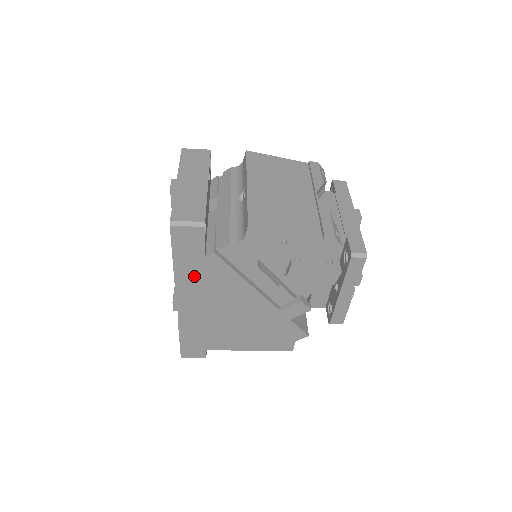
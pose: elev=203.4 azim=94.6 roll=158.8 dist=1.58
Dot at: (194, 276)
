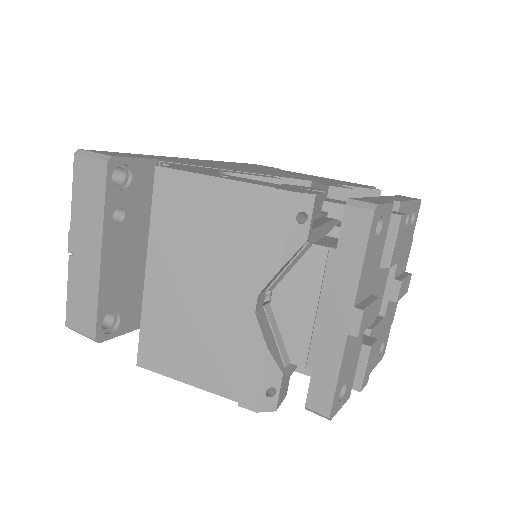
Dot at: occluded
